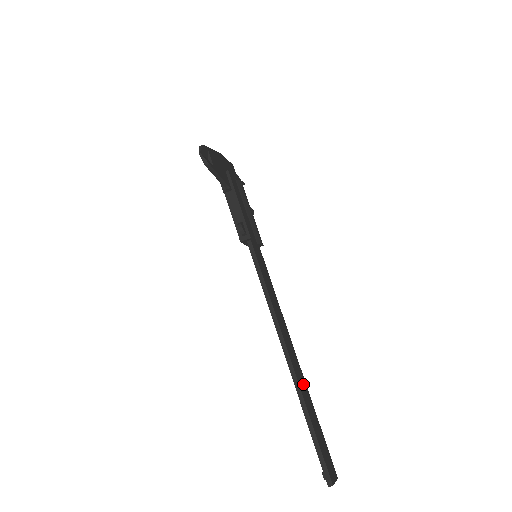
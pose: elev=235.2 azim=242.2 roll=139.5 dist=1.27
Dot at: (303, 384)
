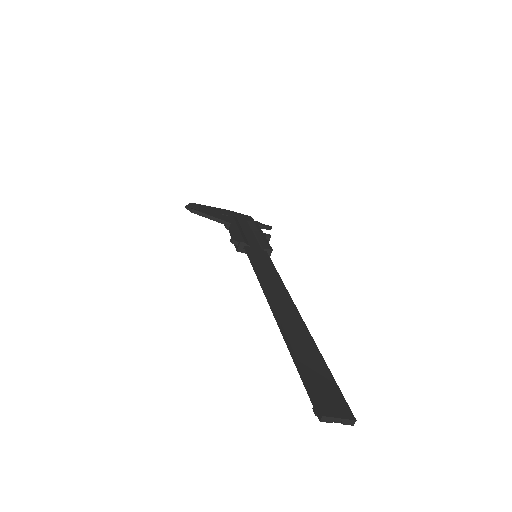
Dot at: (300, 332)
